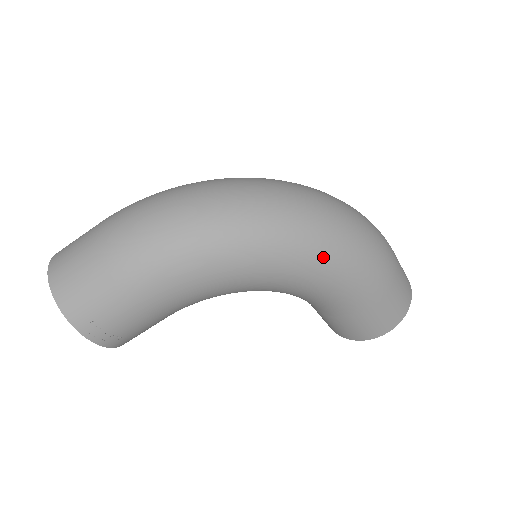
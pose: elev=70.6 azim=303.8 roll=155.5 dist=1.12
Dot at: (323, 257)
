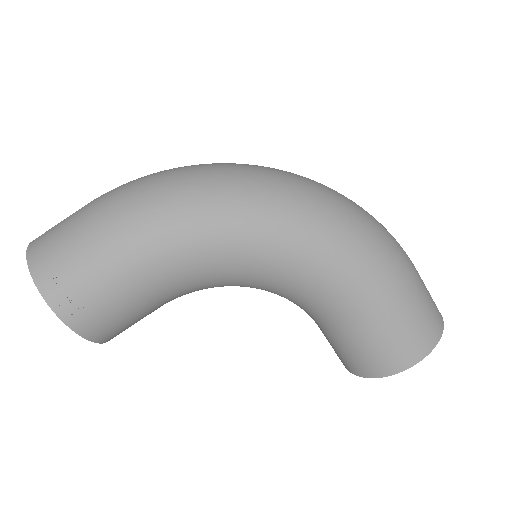
Dot at: (325, 233)
